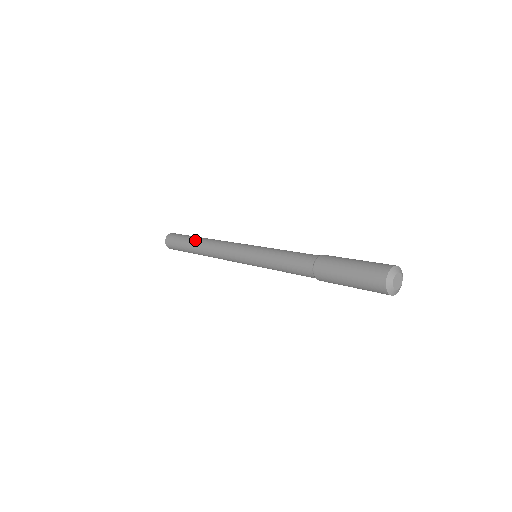
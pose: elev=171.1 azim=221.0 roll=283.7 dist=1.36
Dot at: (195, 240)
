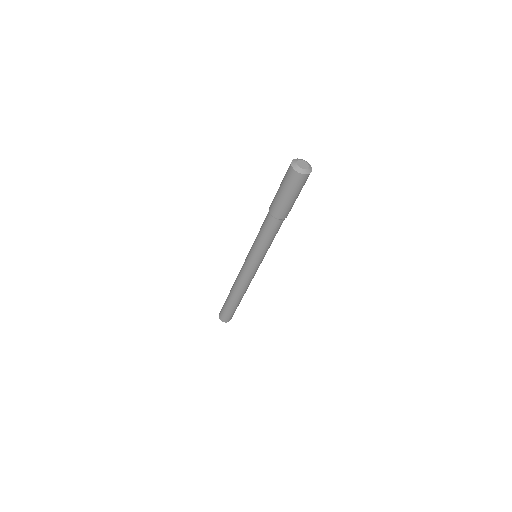
Dot at: occluded
